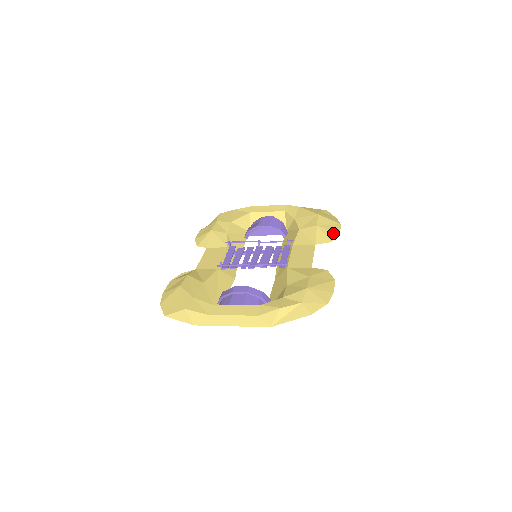
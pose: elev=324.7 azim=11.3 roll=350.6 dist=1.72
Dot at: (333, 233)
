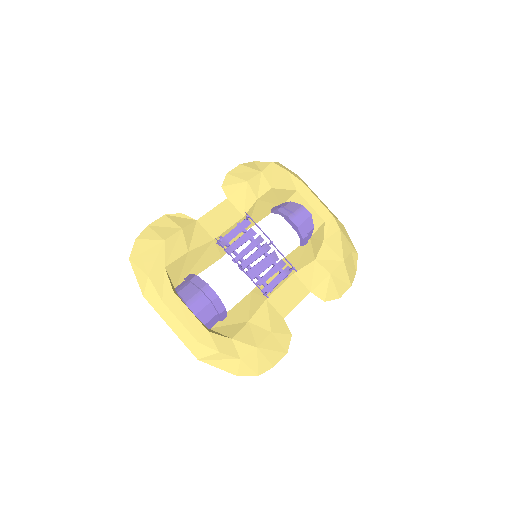
Dot at: (335, 293)
